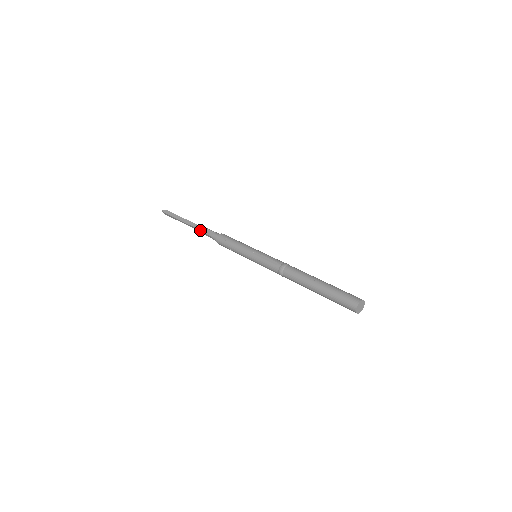
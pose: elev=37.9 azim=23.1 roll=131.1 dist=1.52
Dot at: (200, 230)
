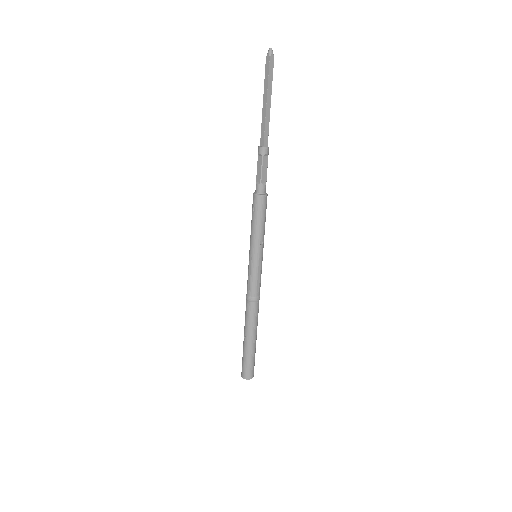
Dot at: occluded
